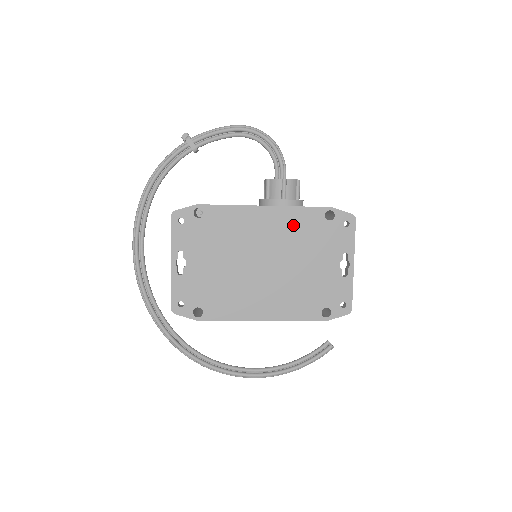
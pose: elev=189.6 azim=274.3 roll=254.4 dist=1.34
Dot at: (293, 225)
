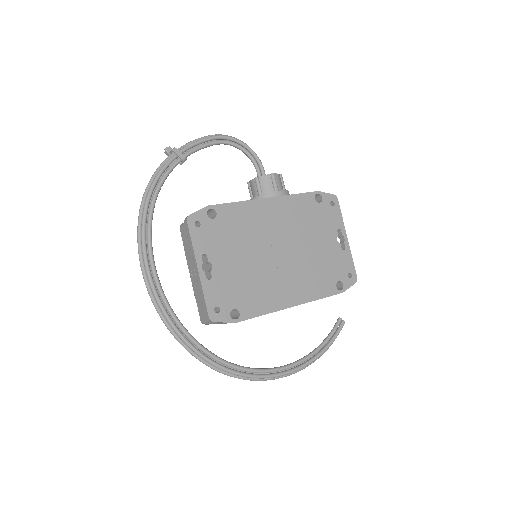
Dot at: (293, 212)
